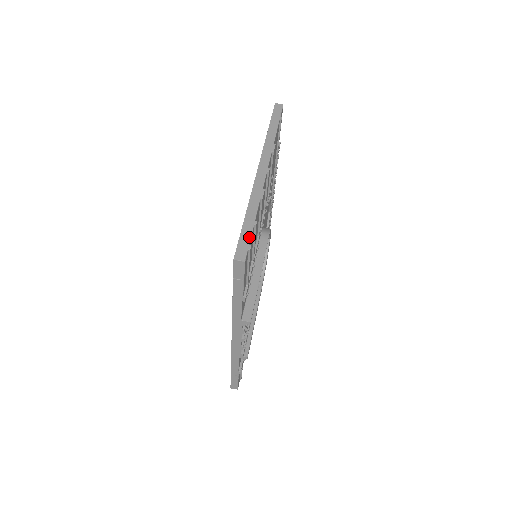
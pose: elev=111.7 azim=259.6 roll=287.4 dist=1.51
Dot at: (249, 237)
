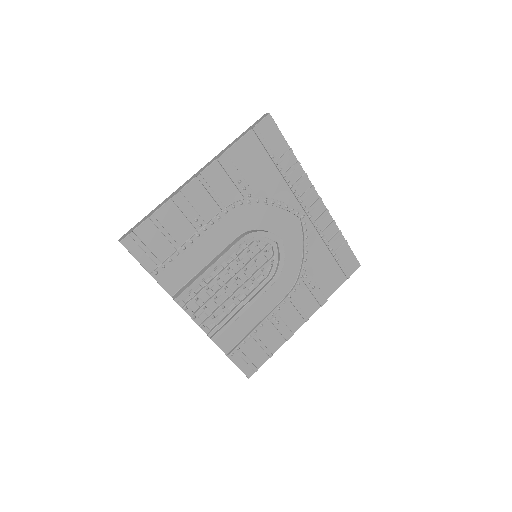
Dot at: (137, 226)
